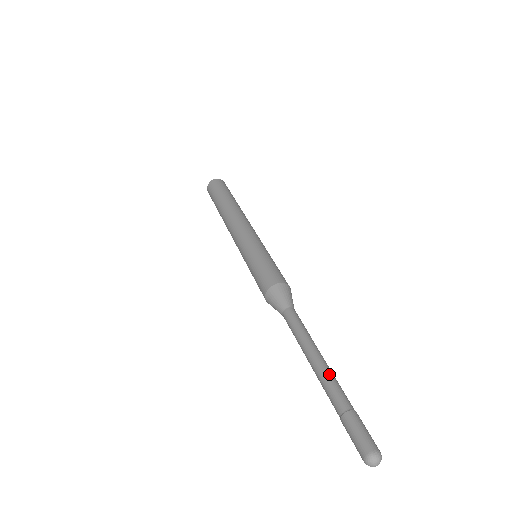
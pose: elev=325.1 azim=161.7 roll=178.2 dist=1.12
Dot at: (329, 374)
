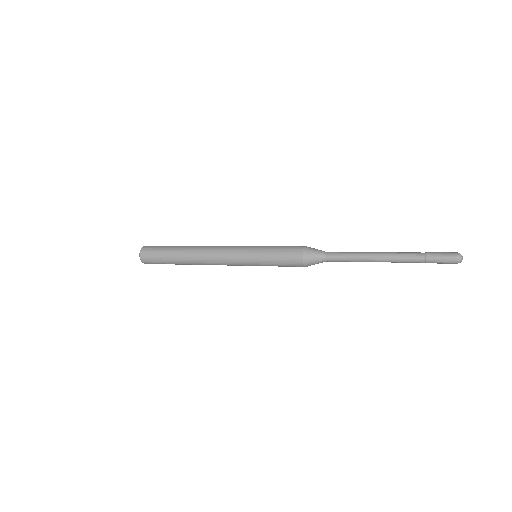
Dot at: (395, 252)
